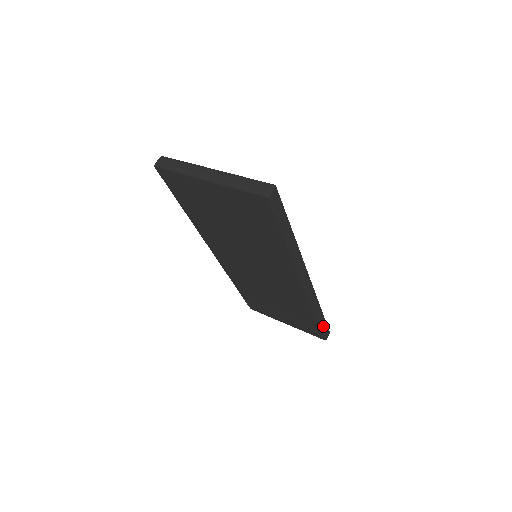
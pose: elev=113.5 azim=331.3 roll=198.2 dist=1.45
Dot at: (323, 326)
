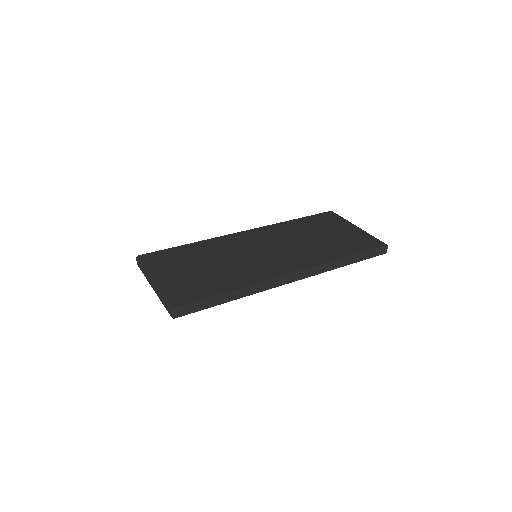
Dot at: (365, 257)
